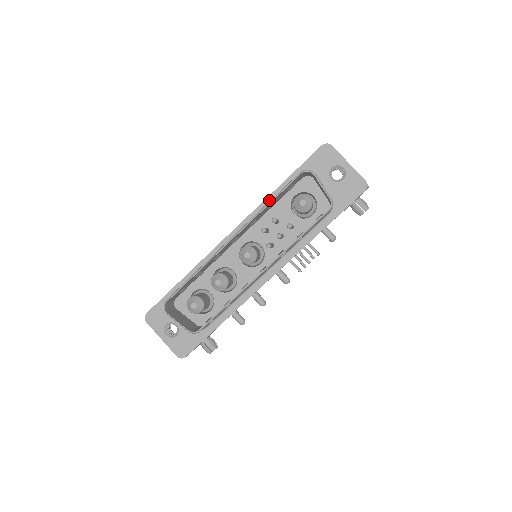
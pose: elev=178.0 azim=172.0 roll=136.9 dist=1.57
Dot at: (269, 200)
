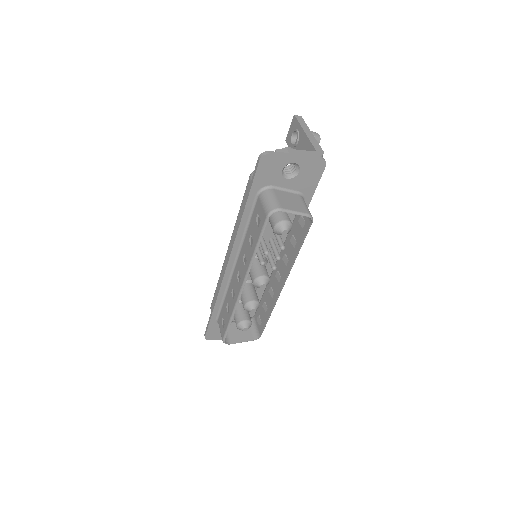
Dot at: (242, 228)
